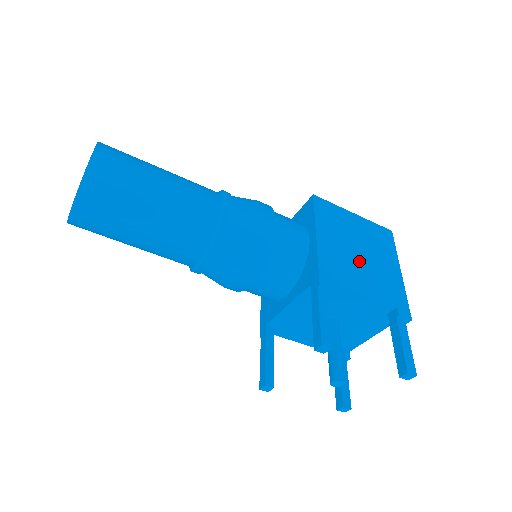
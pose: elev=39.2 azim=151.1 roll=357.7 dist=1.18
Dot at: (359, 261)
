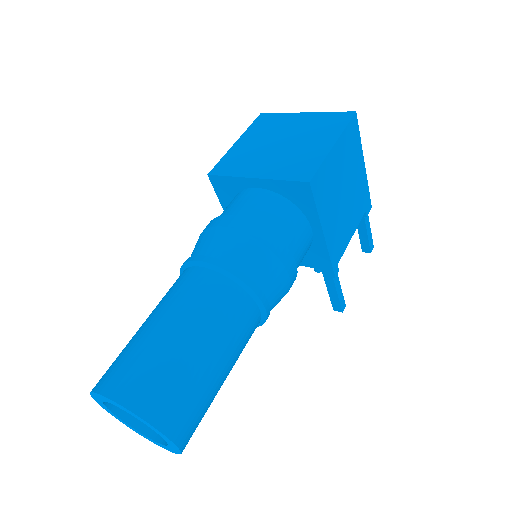
Dot at: (346, 207)
